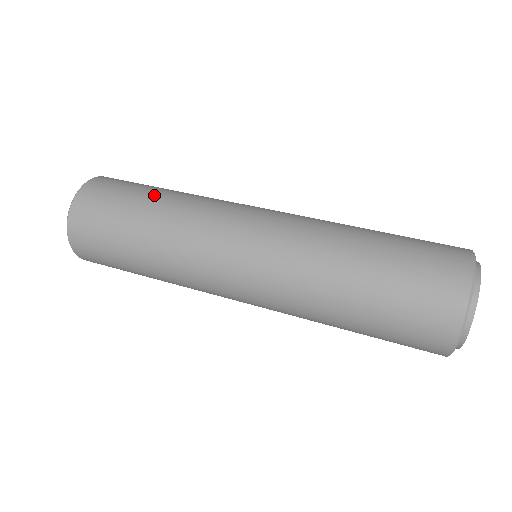
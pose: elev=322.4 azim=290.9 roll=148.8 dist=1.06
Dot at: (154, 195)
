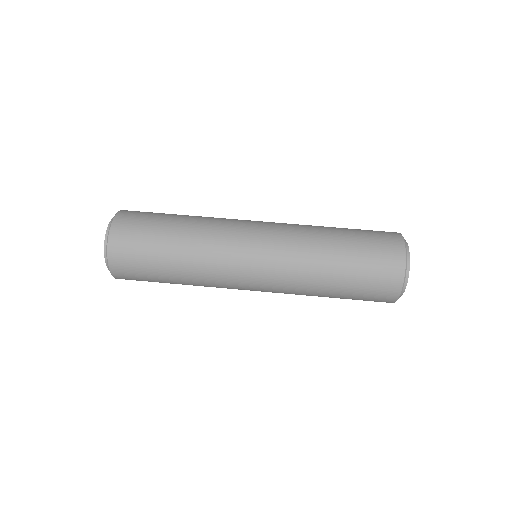
Dot at: (179, 215)
